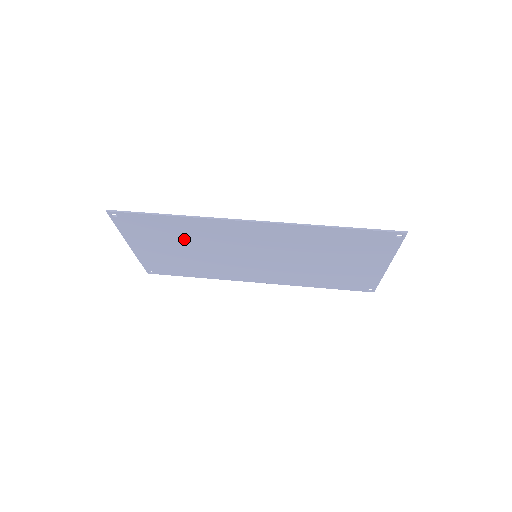
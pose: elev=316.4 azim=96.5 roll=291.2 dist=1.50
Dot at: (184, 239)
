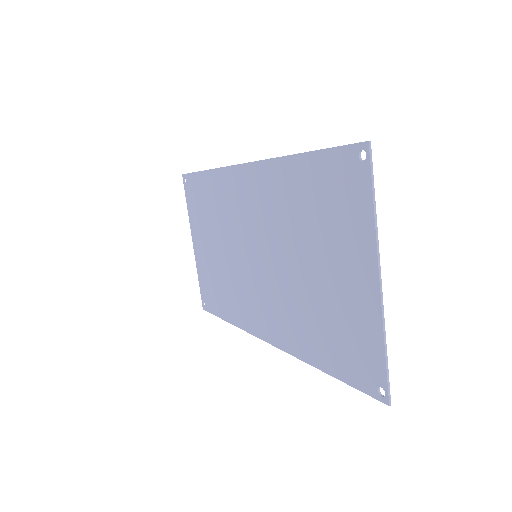
Dot at: (214, 220)
